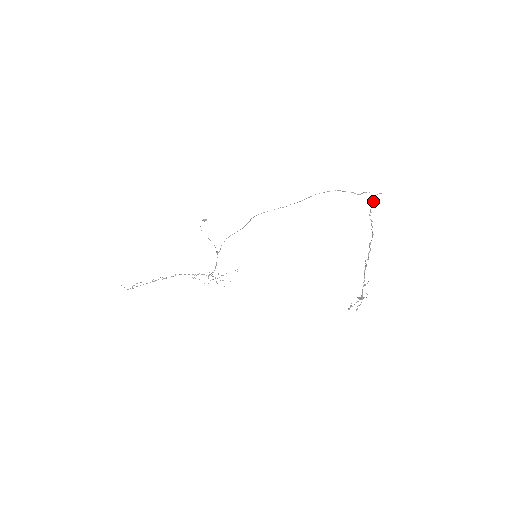
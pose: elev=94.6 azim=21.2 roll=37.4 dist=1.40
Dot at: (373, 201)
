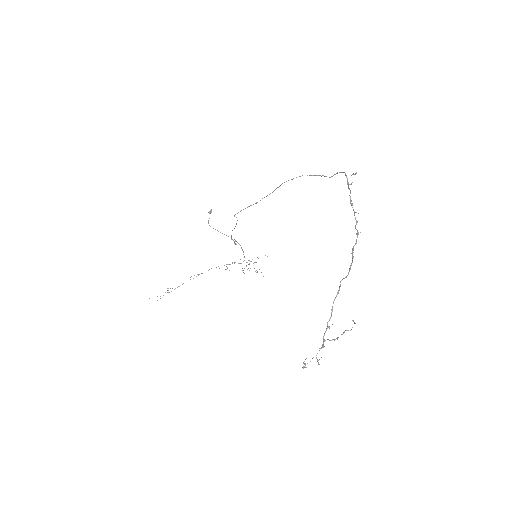
Dot at: occluded
